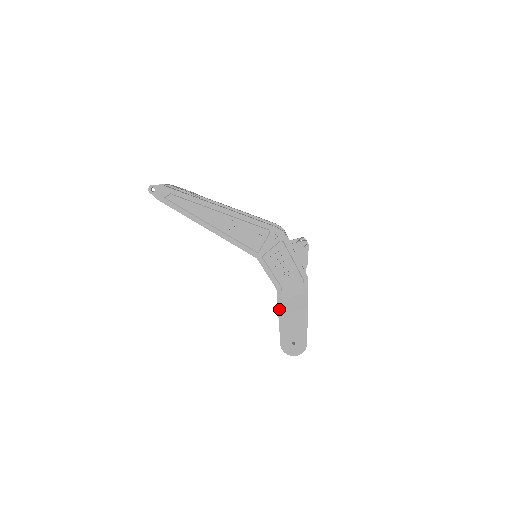
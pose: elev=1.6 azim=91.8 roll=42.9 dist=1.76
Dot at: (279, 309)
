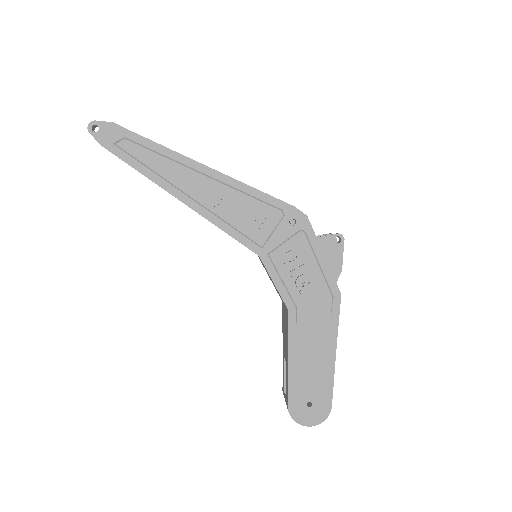
Dot at: (290, 344)
